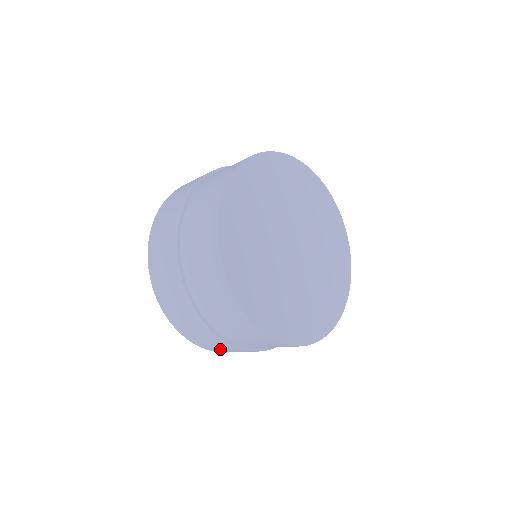
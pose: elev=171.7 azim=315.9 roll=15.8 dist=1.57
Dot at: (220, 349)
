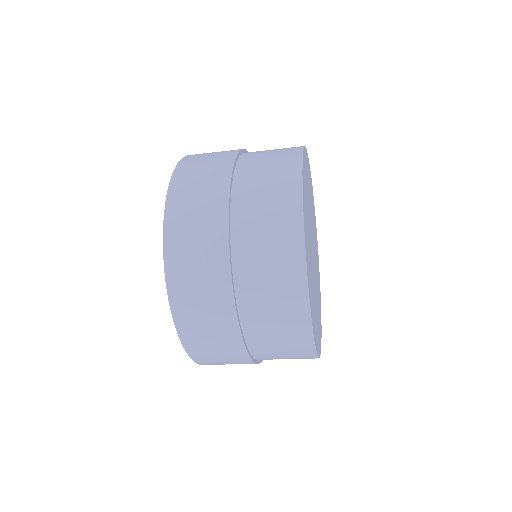
Dot at: (215, 358)
